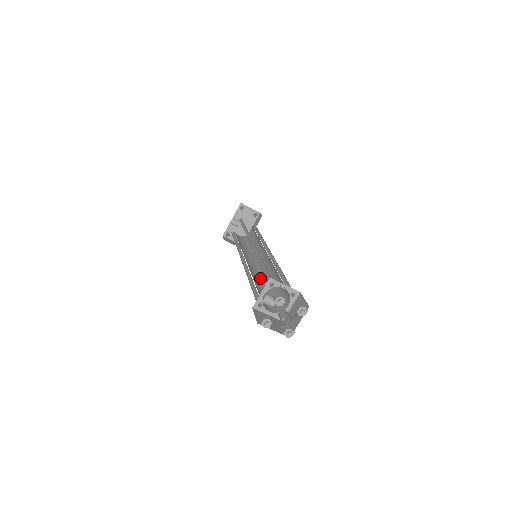
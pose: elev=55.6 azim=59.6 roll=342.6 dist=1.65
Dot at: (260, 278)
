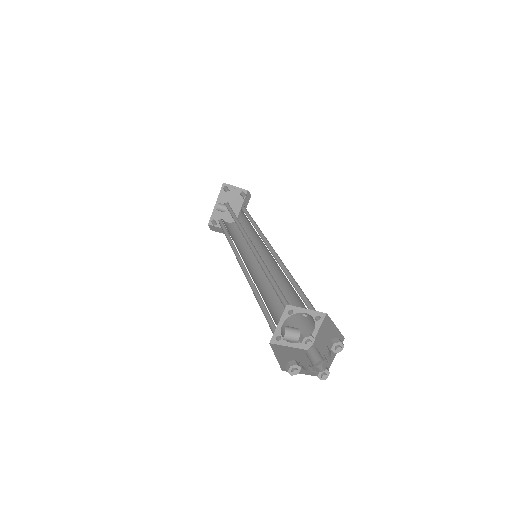
Dot at: (267, 286)
